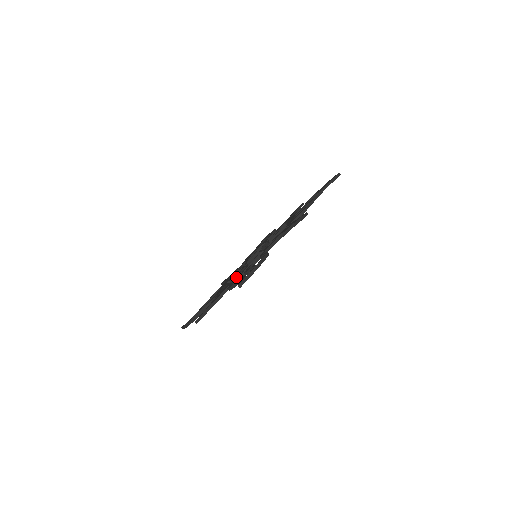
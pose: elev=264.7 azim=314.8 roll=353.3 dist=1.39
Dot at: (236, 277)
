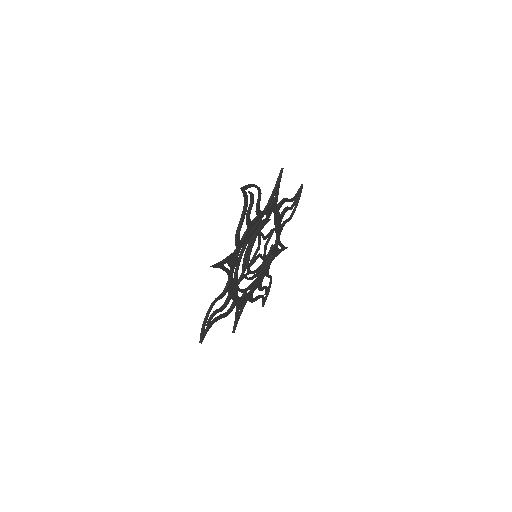
Dot at: (241, 250)
